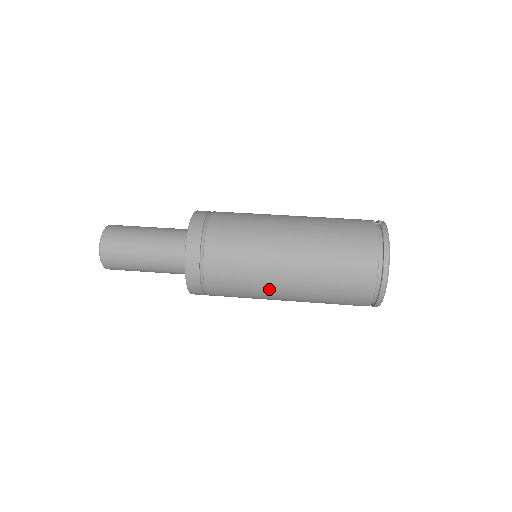
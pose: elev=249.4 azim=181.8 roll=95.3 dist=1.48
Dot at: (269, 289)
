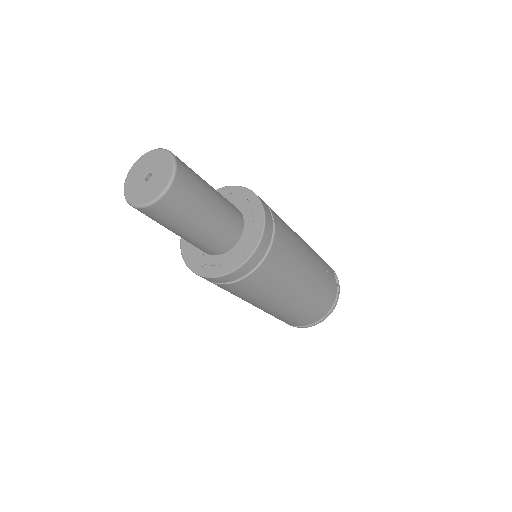
Dot at: (252, 303)
